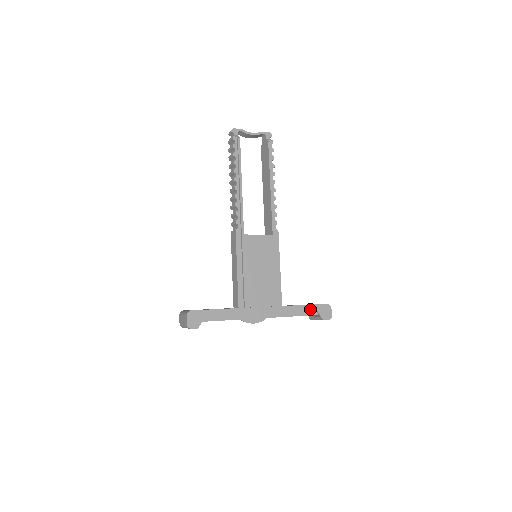
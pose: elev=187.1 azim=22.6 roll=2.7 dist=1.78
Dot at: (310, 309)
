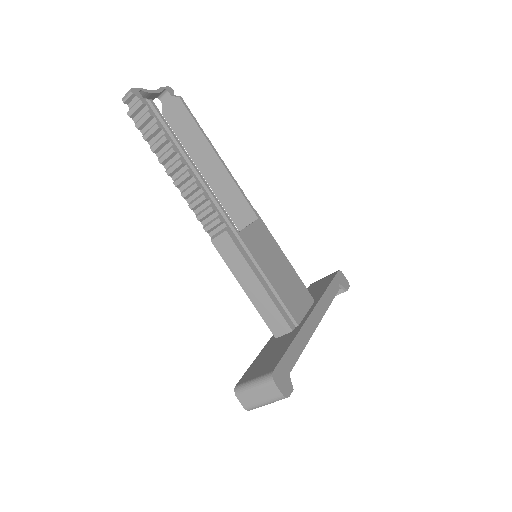
Dot at: (335, 285)
